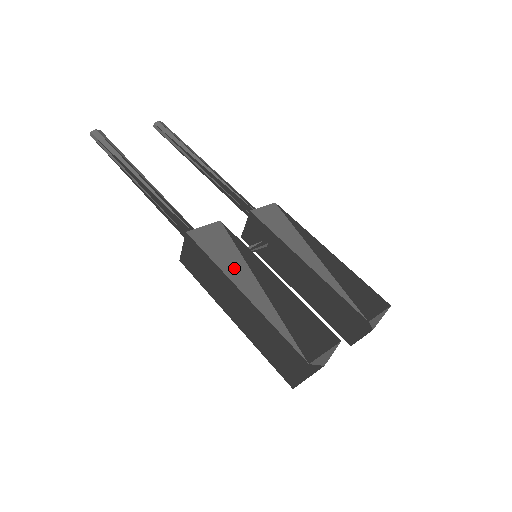
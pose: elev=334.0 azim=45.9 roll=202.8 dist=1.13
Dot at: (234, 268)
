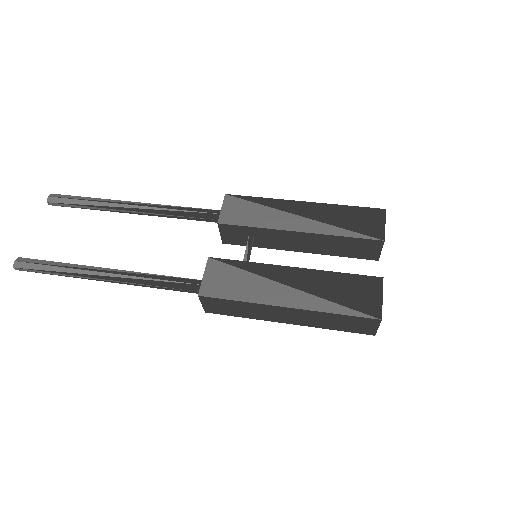
Dot at: (262, 292)
